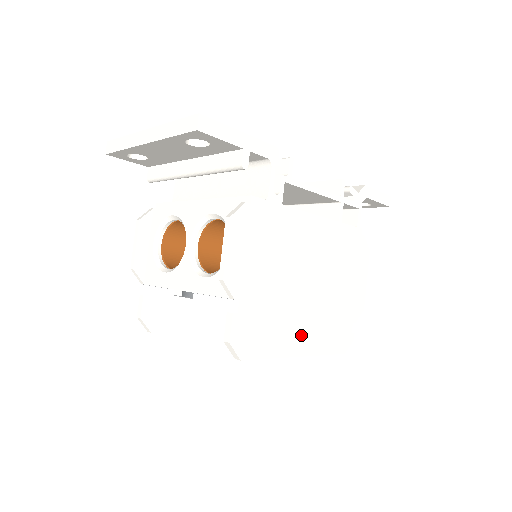
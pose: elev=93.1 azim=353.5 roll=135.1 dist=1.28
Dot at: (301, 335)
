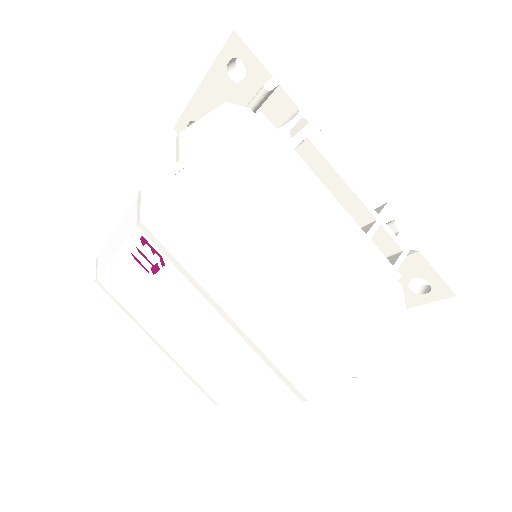
Dot at: (246, 292)
